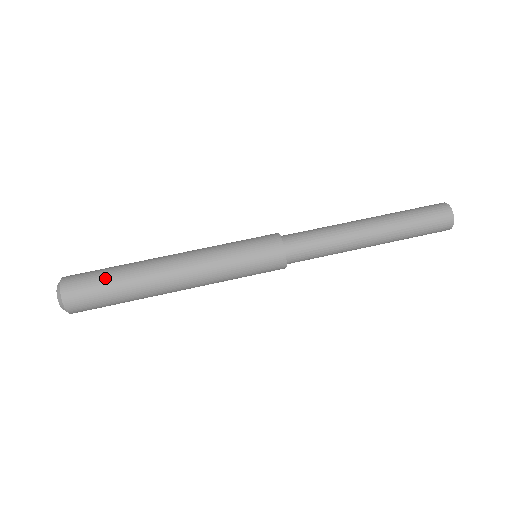
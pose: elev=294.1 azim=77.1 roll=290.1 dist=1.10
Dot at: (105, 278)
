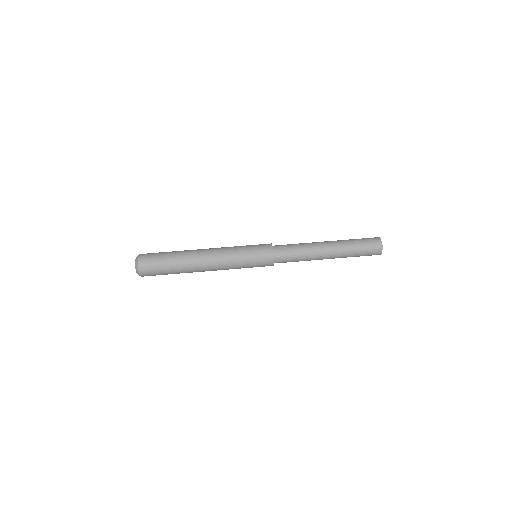
Dot at: (164, 255)
